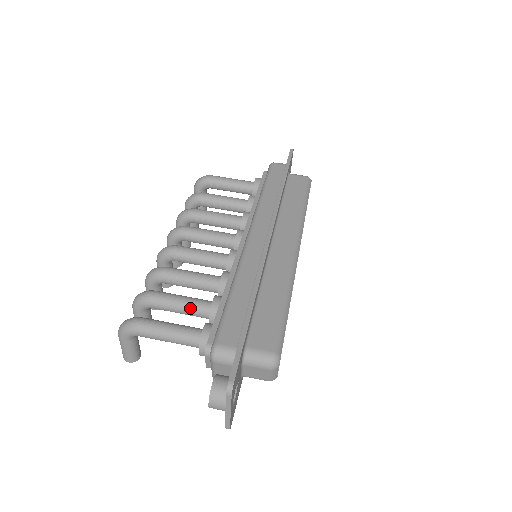
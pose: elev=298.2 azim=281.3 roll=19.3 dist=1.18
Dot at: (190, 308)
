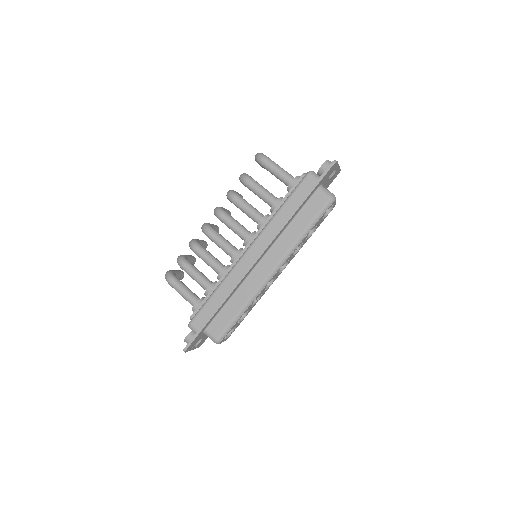
Dot at: (198, 283)
